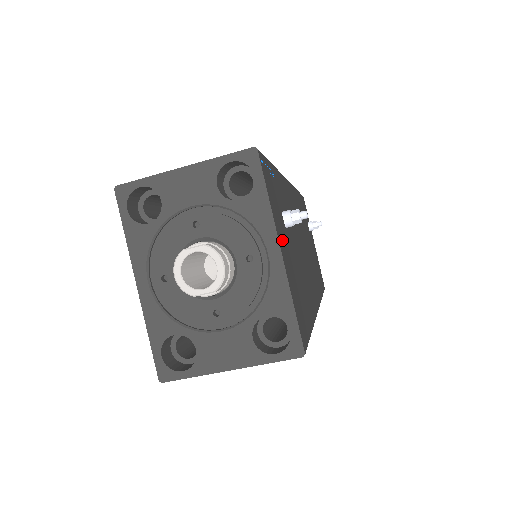
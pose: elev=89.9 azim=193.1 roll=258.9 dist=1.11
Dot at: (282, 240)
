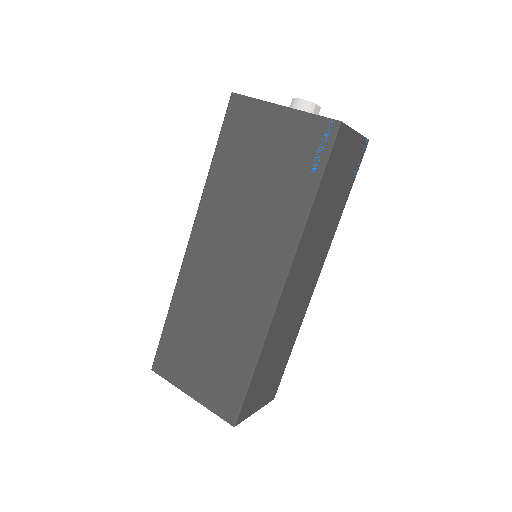
Dot at: occluded
